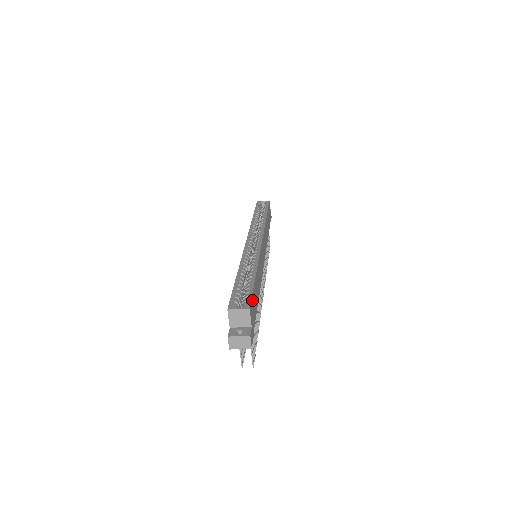
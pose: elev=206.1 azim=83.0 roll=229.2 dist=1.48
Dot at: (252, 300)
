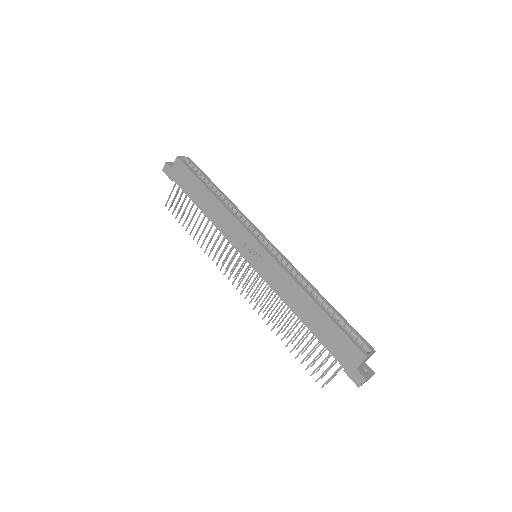
Dot at: (357, 337)
